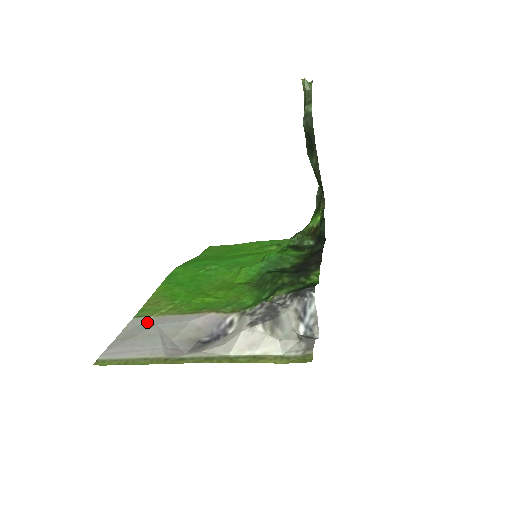
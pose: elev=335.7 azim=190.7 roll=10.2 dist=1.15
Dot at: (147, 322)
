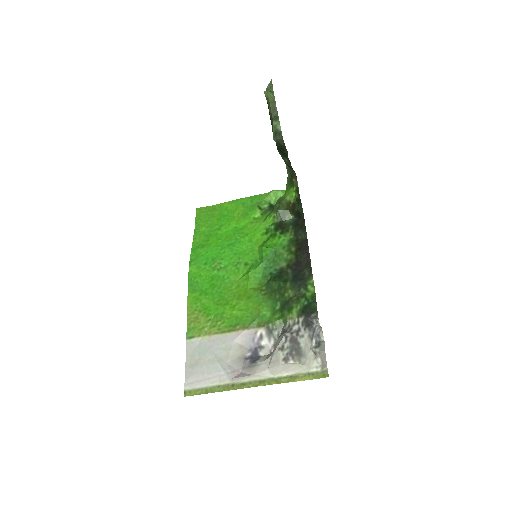
Dot at: (200, 345)
